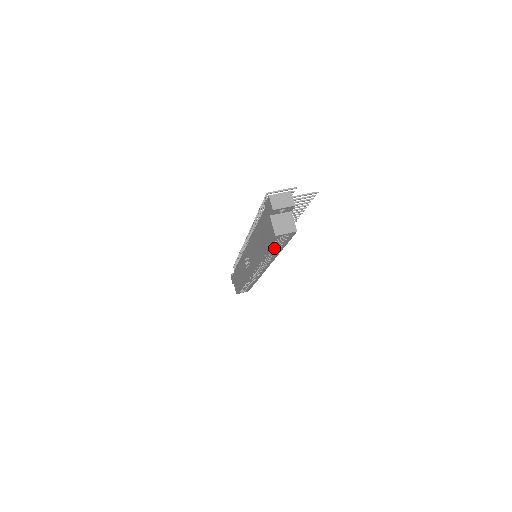
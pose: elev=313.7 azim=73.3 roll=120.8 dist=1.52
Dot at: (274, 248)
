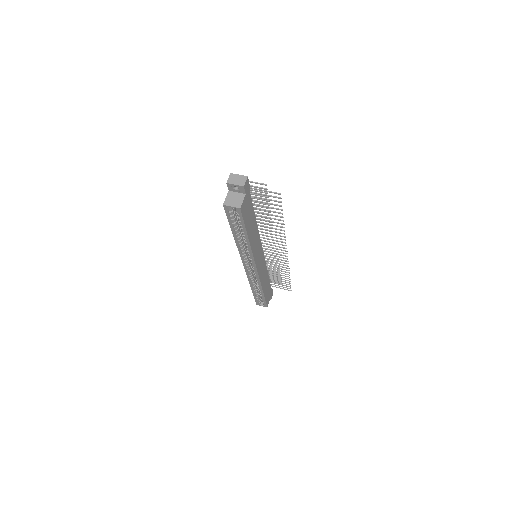
Dot at: (242, 232)
